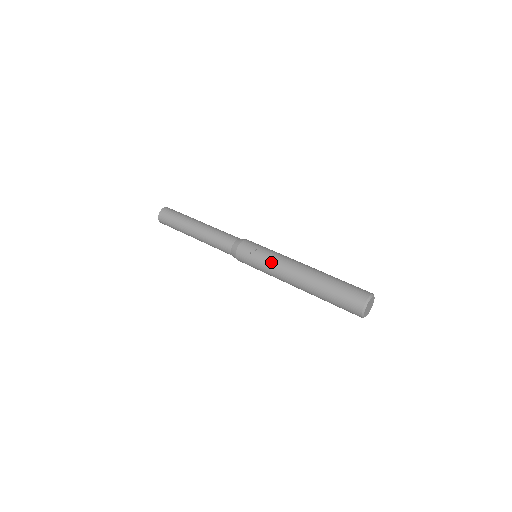
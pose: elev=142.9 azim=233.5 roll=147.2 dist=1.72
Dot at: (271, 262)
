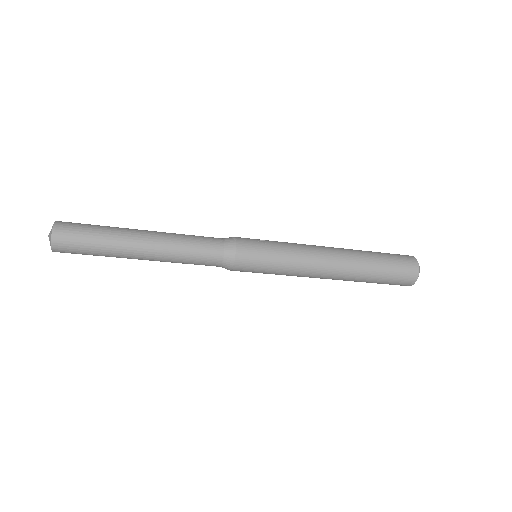
Dot at: (294, 247)
